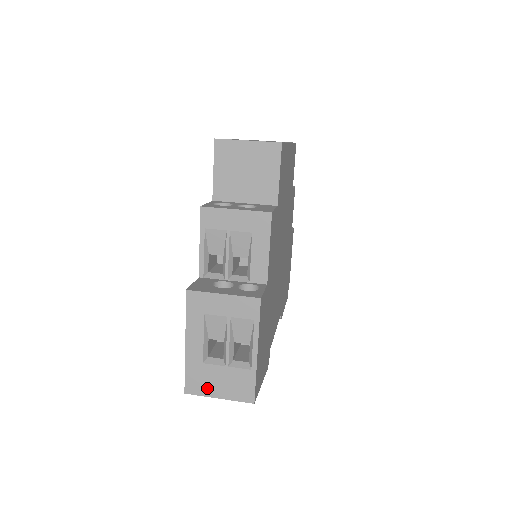
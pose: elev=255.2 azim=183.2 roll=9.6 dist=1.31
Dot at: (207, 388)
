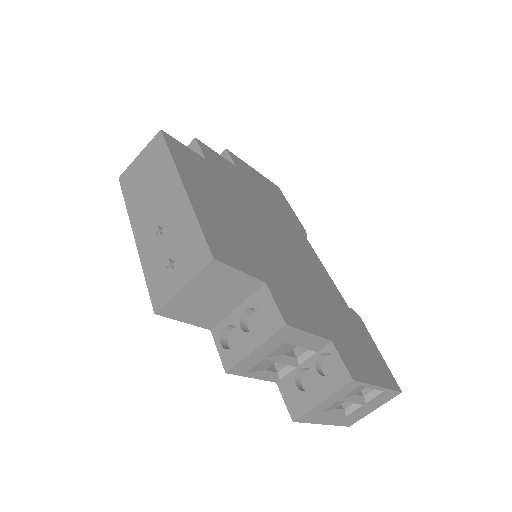
Dot at: (362, 415)
